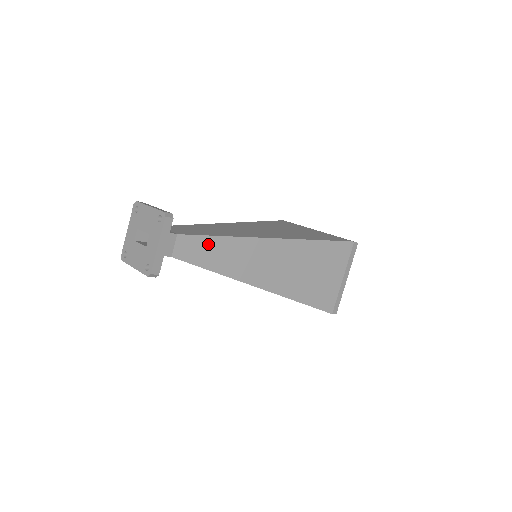
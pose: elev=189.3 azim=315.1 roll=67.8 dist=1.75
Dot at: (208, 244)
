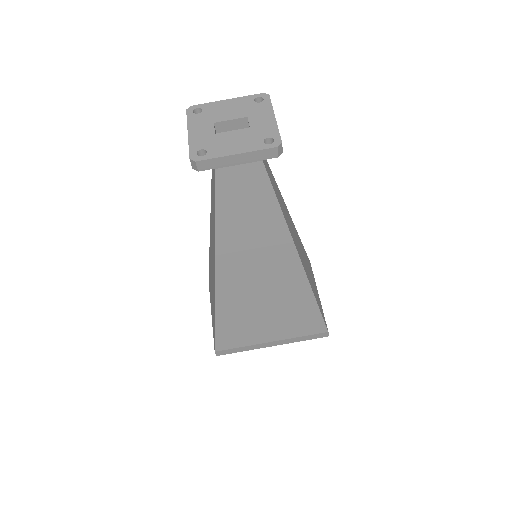
Dot at: (271, 175)
